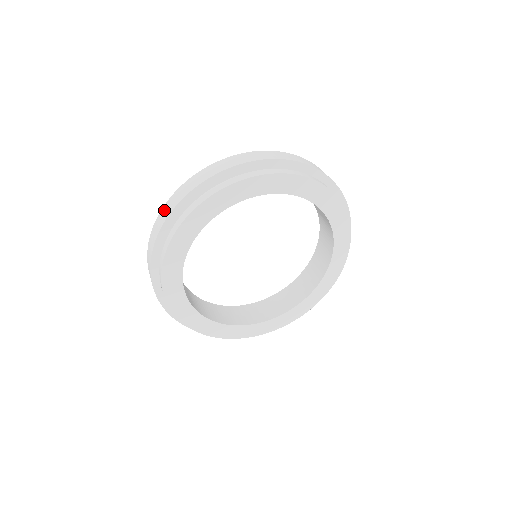
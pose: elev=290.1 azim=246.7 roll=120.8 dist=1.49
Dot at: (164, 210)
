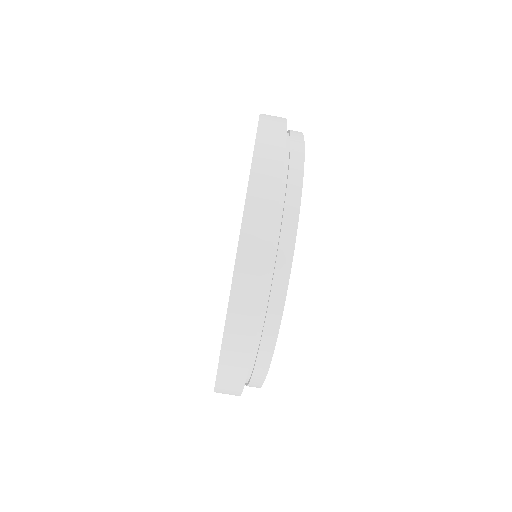
Dot at: (224, 385)
